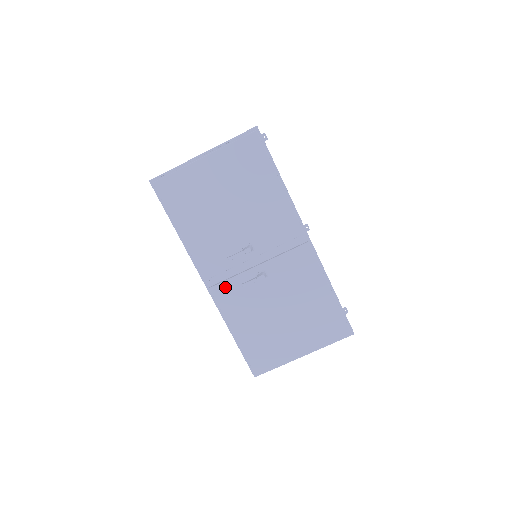
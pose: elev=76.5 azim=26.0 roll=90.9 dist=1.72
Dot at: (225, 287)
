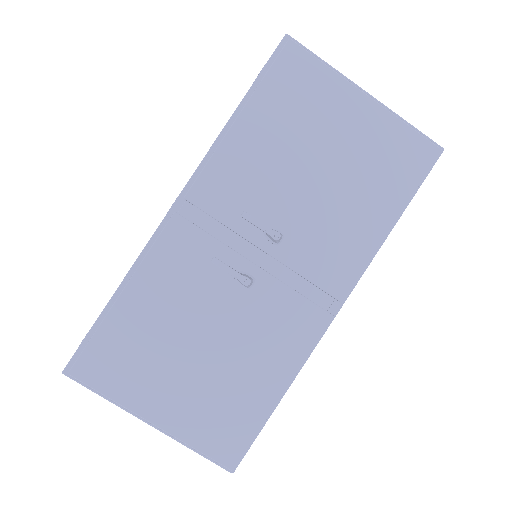
Dot at: (192, 235)
